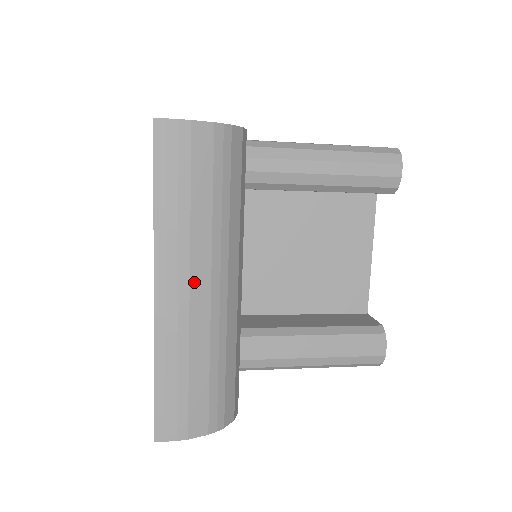
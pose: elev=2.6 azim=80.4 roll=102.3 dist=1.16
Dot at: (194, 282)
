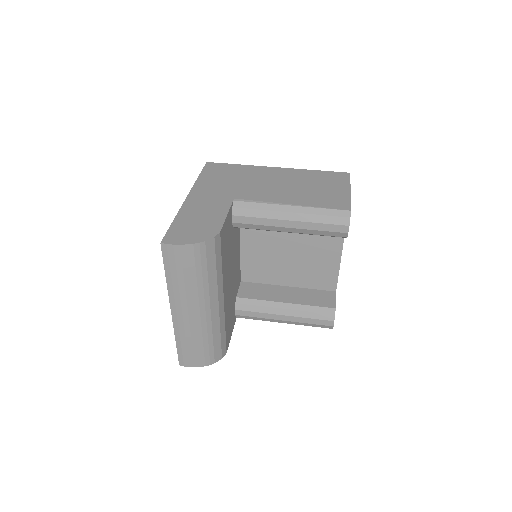
Dot at: (190, 310)
